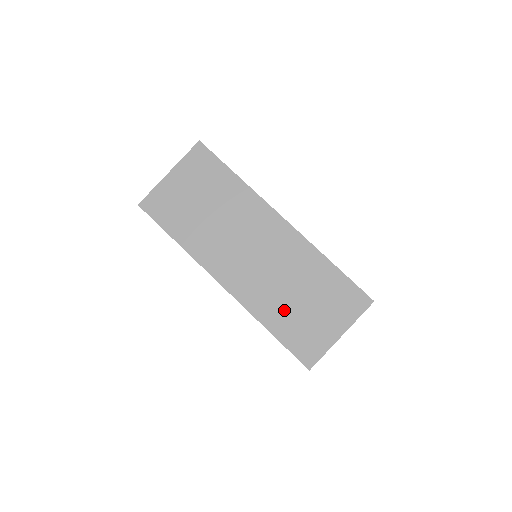
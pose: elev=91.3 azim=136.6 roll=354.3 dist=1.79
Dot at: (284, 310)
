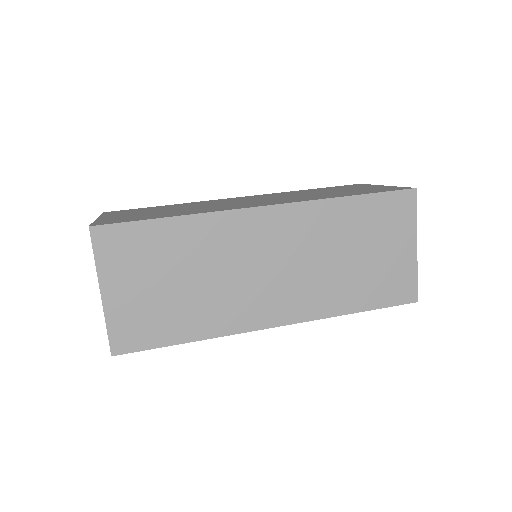
Dot at: (351, 283)
